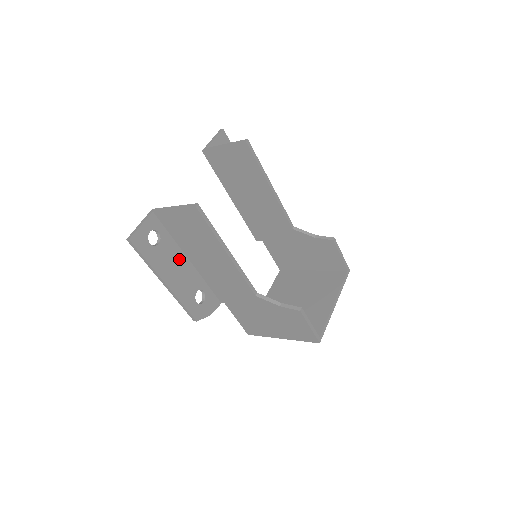
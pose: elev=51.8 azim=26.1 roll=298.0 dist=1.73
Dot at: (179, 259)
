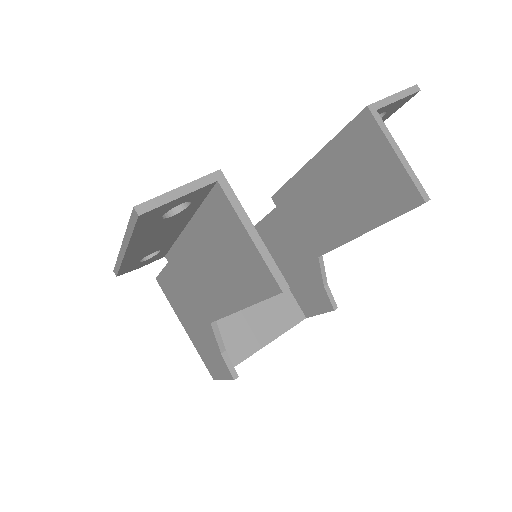
Dot at: (175, 227)
